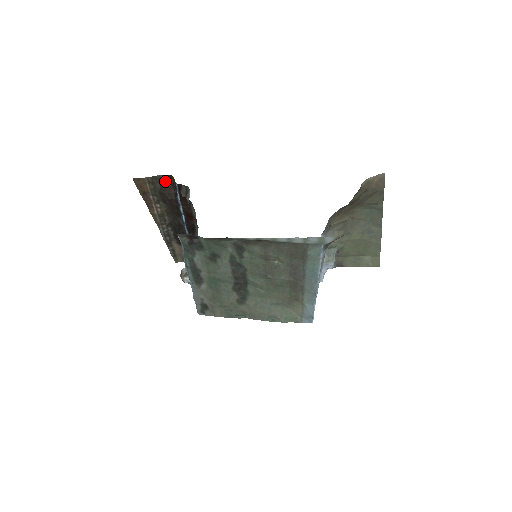
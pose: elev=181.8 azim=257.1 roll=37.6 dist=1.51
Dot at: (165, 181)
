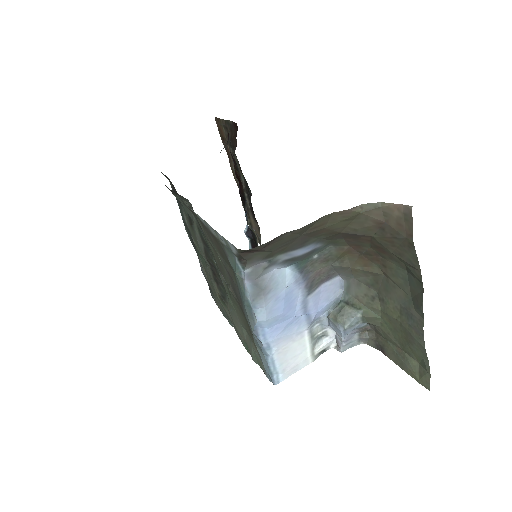
Dot at: (234, 130)
